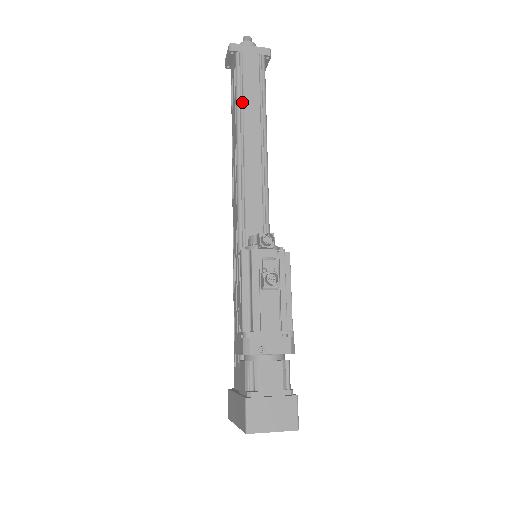
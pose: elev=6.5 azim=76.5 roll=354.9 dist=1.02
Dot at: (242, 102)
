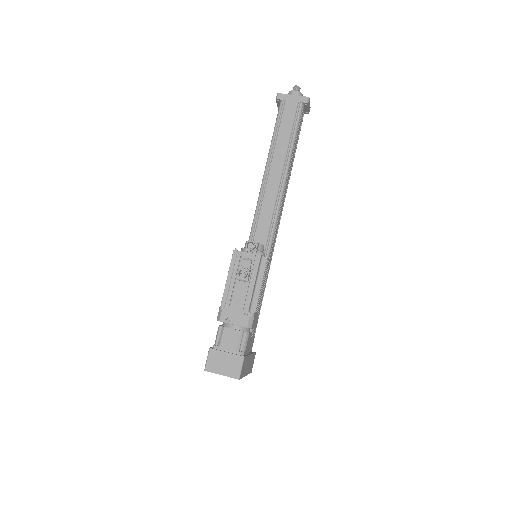
Dot at: (275, 140)
